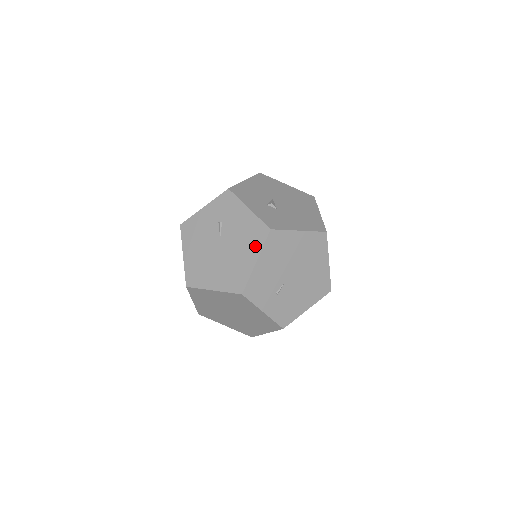
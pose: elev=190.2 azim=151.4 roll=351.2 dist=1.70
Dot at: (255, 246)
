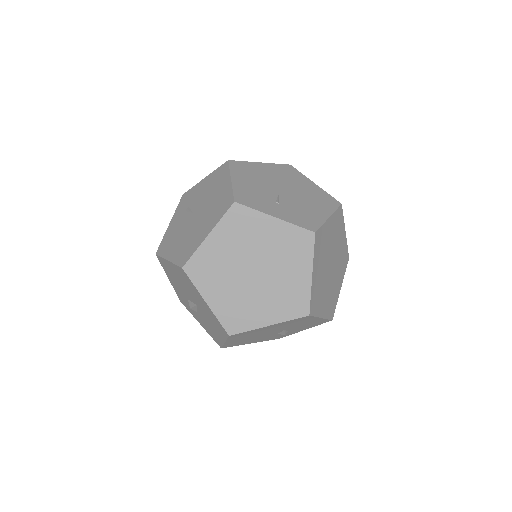
Dot at: (223, 178)
